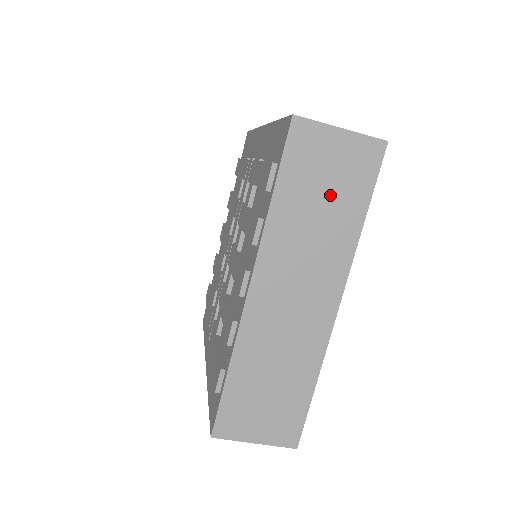
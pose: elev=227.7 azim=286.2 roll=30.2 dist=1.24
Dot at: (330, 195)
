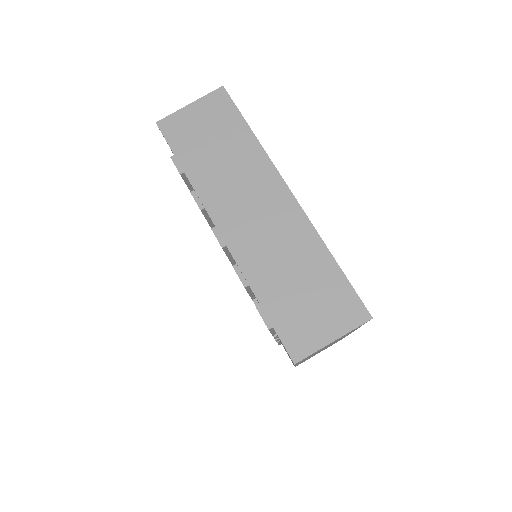
Dot at: (217, 139)
